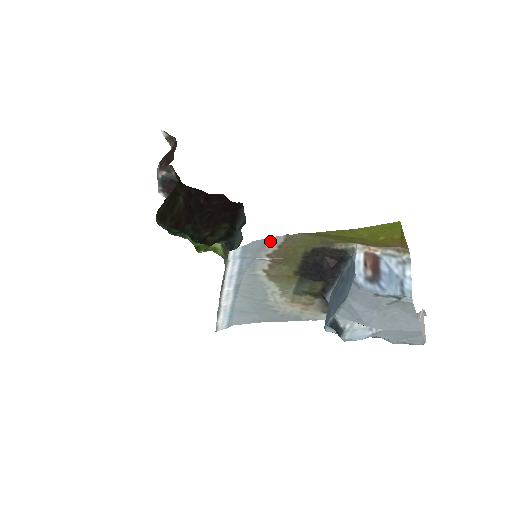
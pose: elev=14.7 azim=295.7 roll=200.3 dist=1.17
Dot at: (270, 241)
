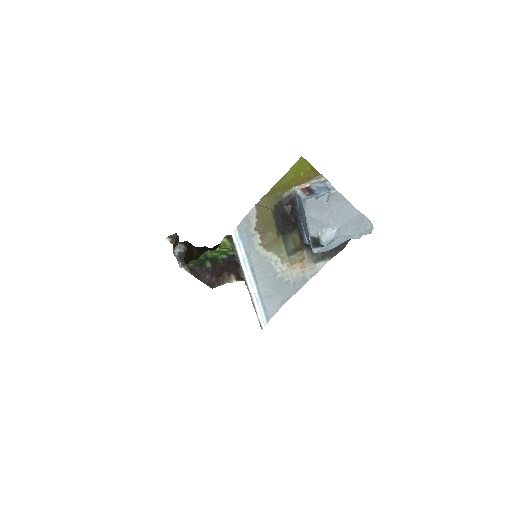
Dot at: (250, 216)
